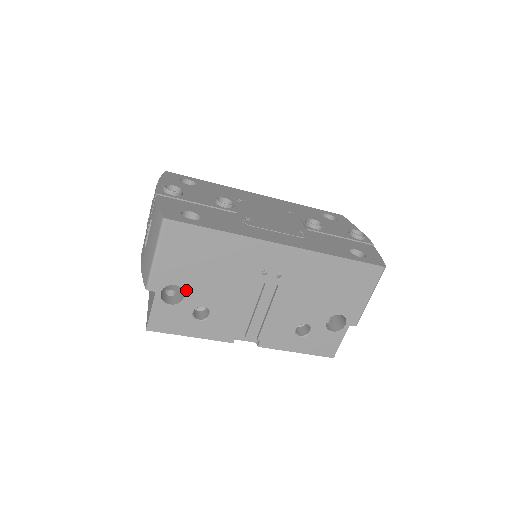
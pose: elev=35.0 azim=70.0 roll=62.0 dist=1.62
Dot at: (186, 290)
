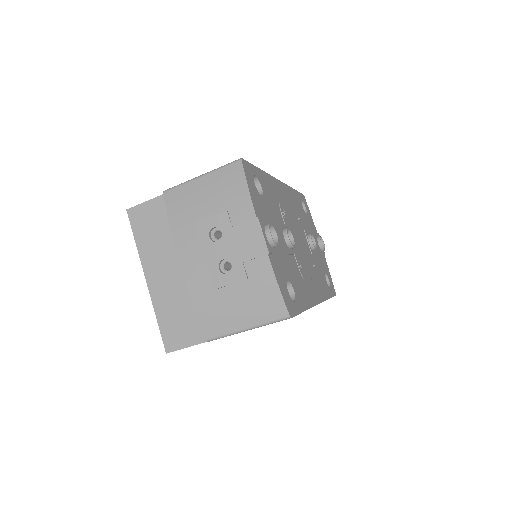
Dot at: occluded
